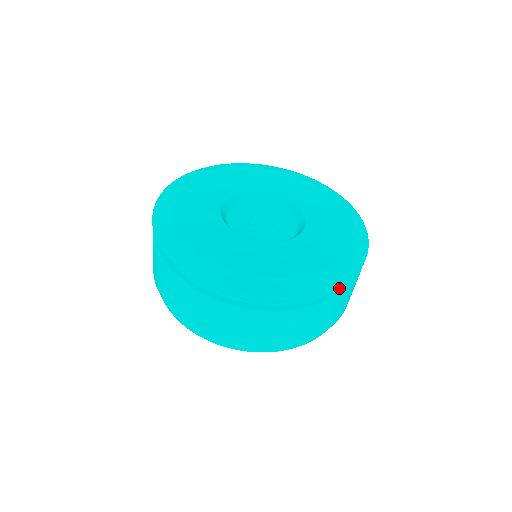
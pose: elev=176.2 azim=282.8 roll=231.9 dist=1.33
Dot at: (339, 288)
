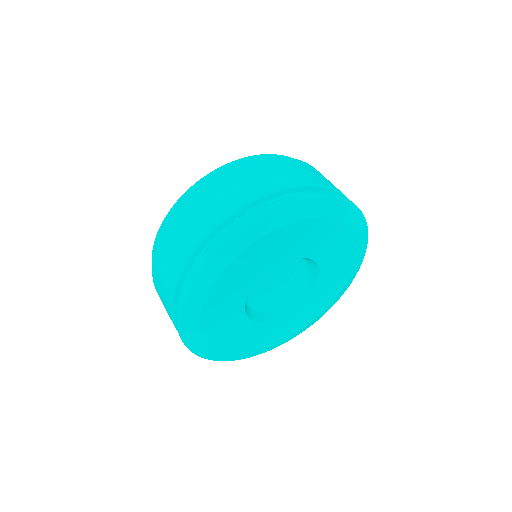
Dot at: occluded
